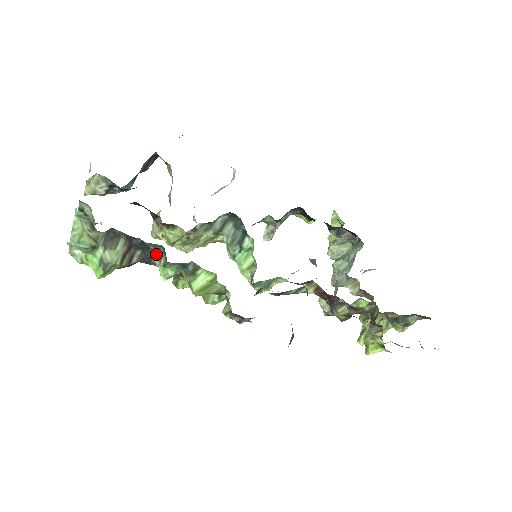
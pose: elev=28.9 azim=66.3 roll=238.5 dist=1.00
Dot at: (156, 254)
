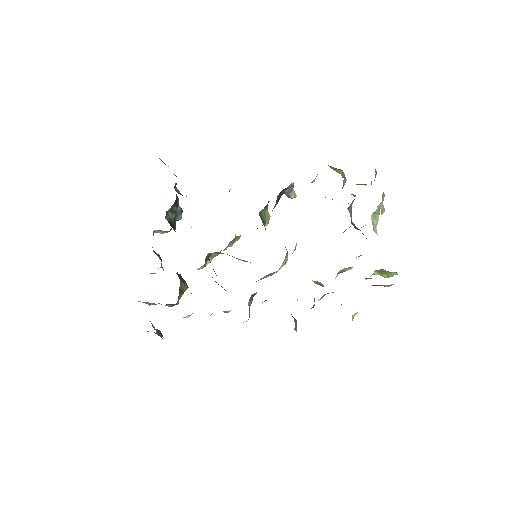
Dot at: occluded
